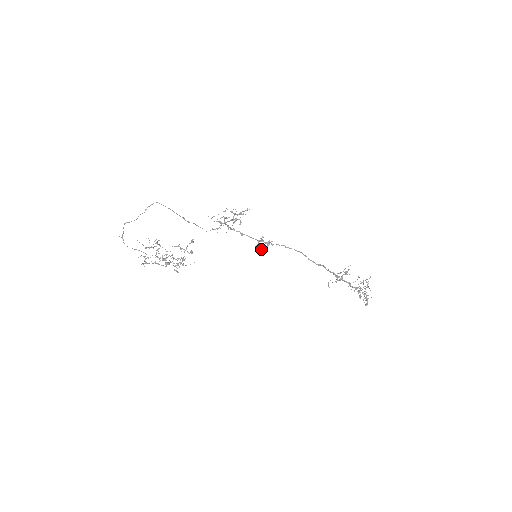
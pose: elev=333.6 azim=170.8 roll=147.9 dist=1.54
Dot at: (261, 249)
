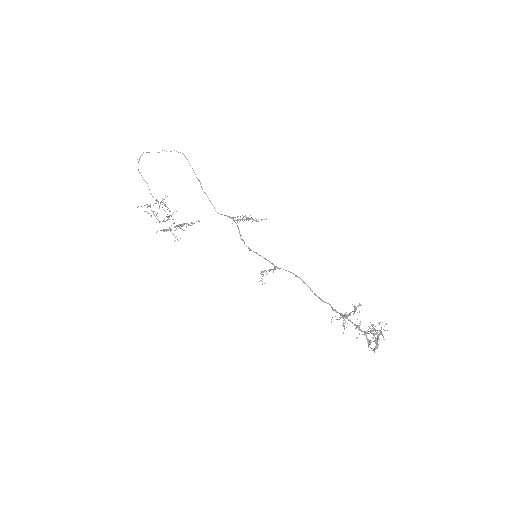
Dot at: occluded
